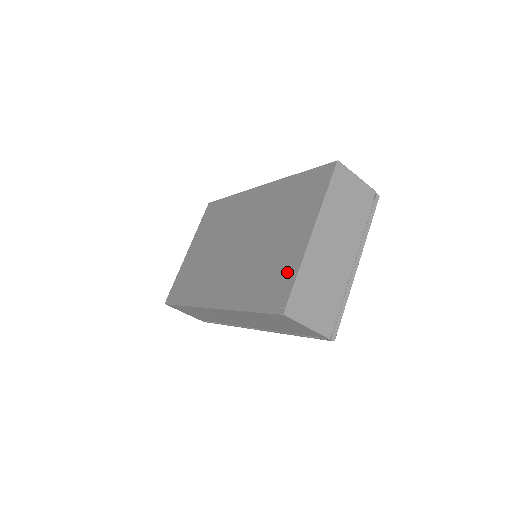
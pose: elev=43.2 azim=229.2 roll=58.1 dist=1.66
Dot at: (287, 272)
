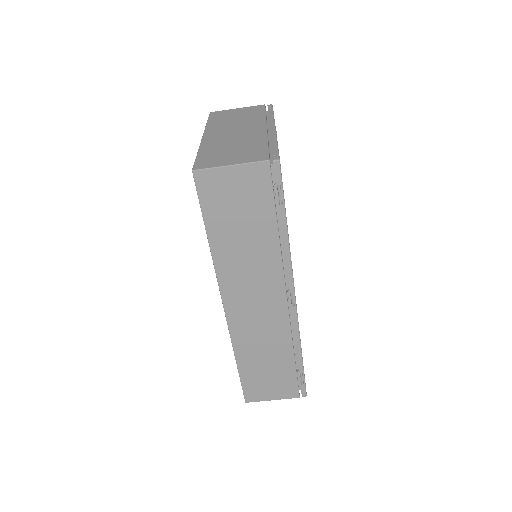
Dot at: occluded
